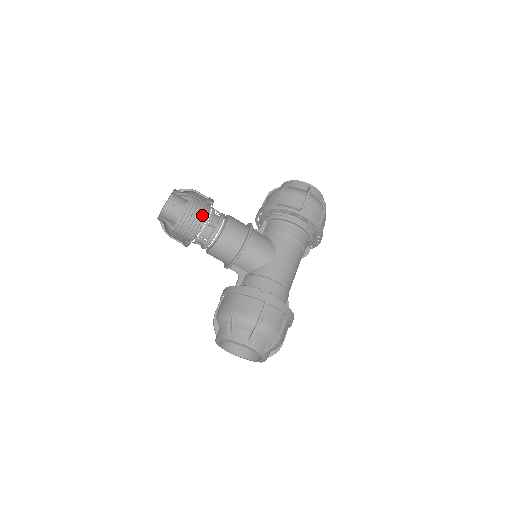
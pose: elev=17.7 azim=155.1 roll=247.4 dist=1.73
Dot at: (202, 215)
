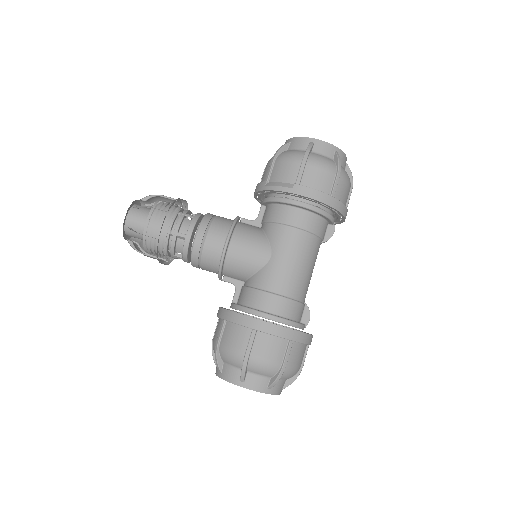
Dot at: (164, 228)
